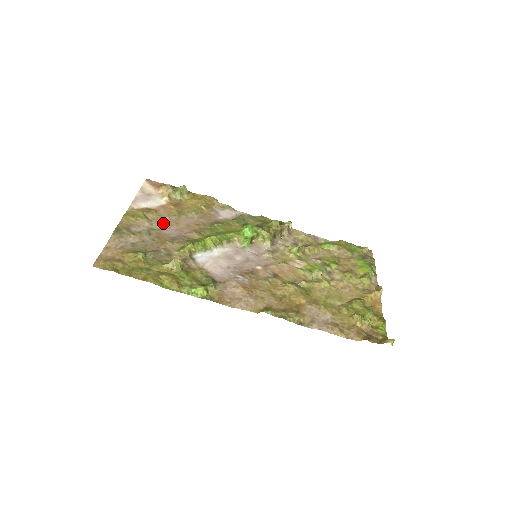
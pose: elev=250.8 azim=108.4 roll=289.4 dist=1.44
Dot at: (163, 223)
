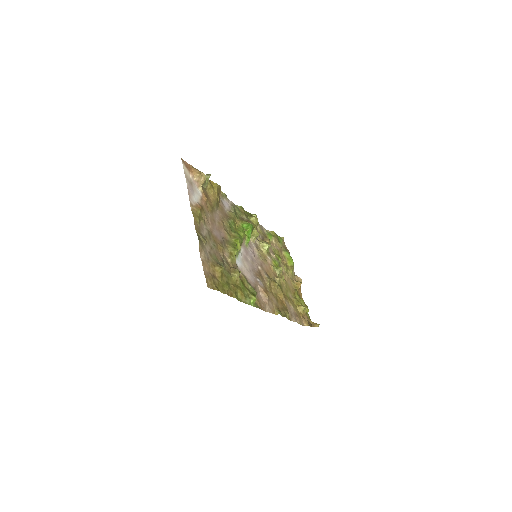
Dot at: (209, 222)
